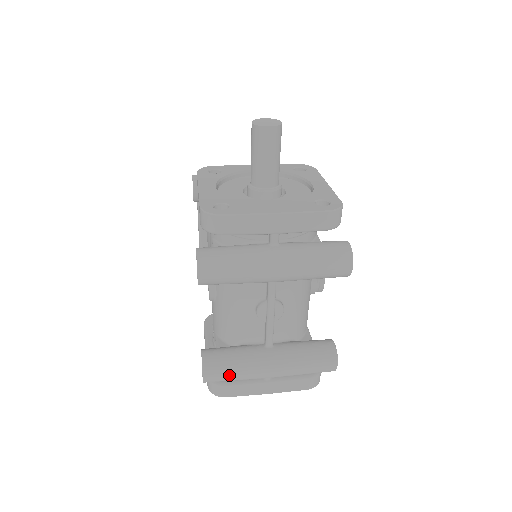
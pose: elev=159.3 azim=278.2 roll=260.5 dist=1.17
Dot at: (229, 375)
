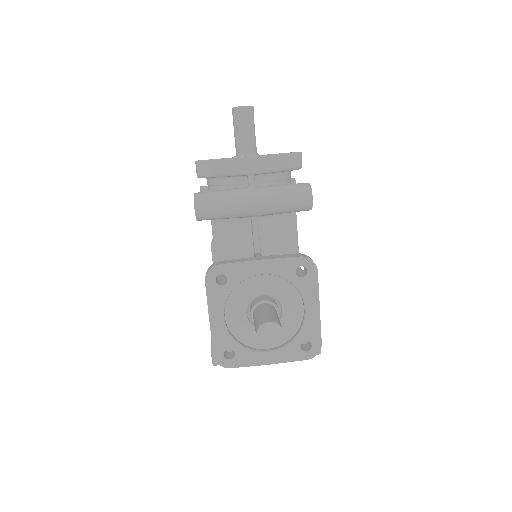
Dot at: occluded
